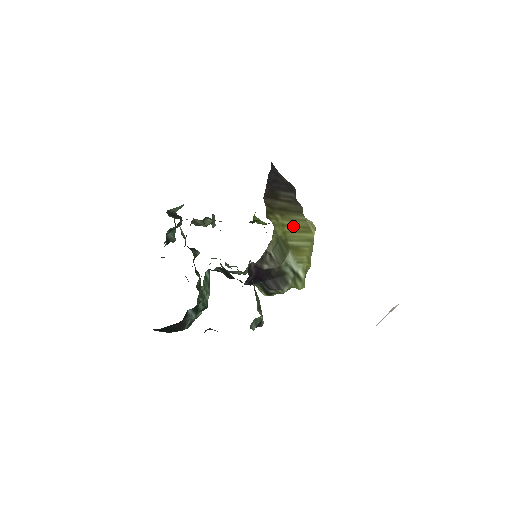
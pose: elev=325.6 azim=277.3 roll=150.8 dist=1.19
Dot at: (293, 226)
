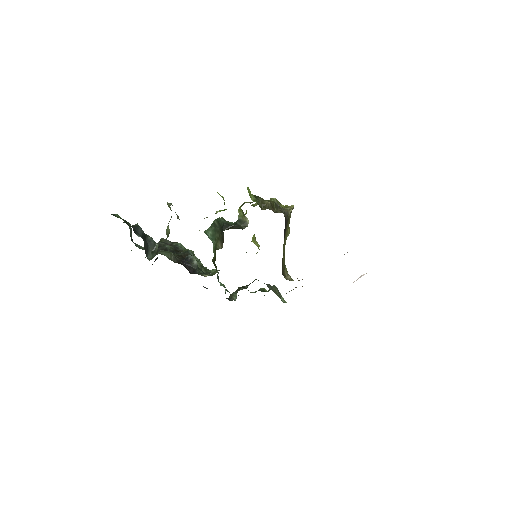
Dot at: occluded
